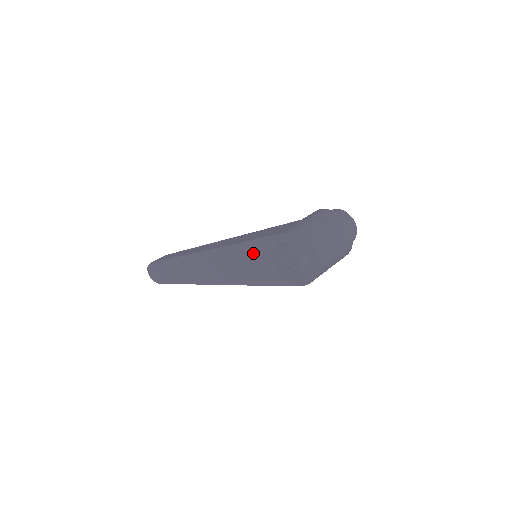
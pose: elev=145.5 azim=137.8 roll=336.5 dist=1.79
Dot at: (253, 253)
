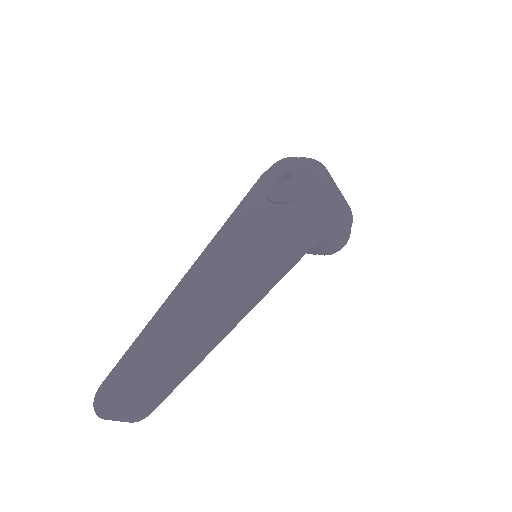
Dot at: (245, 219)
